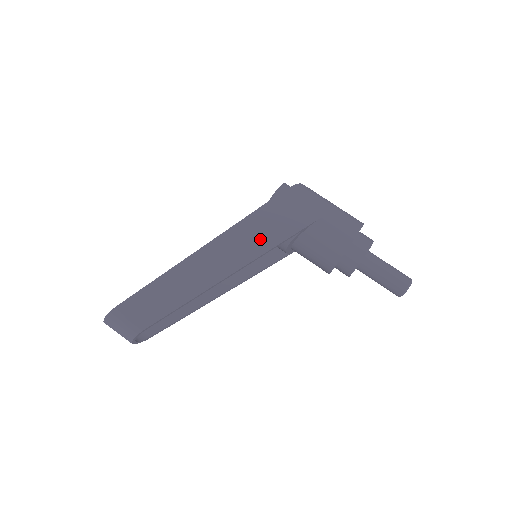
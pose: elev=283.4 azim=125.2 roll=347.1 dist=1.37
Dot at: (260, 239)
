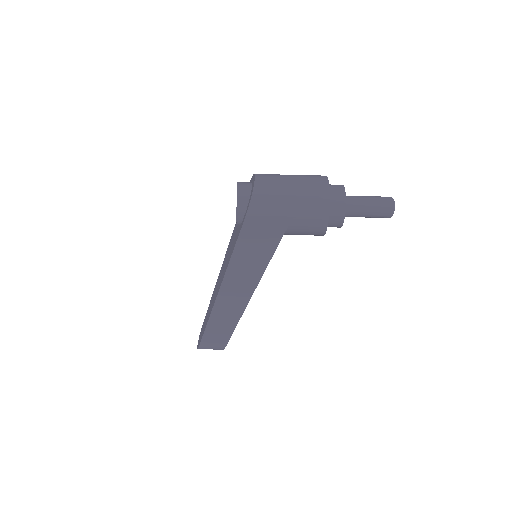
Dot at: (253, 266)
